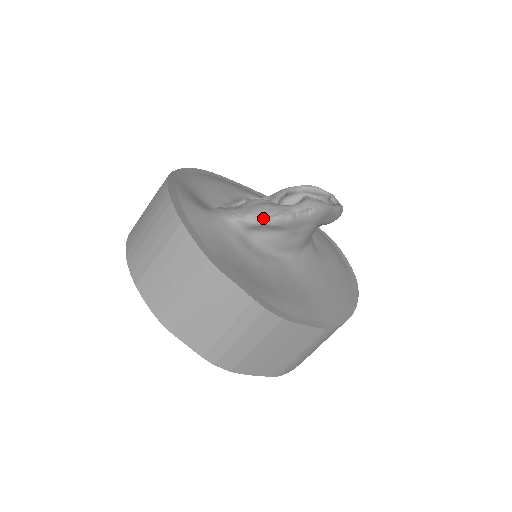
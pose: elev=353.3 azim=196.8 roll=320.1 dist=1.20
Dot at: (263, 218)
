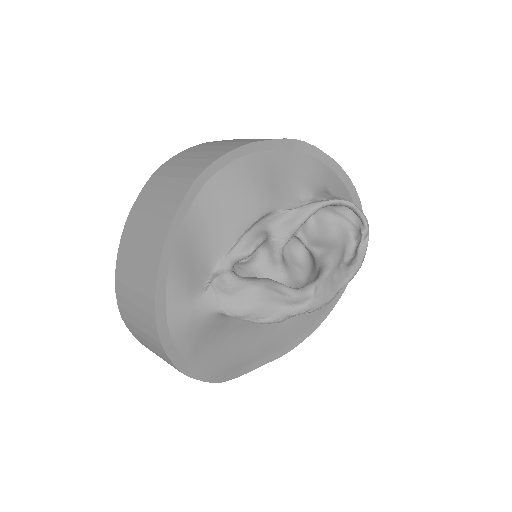
Dot at: (250, 321)
